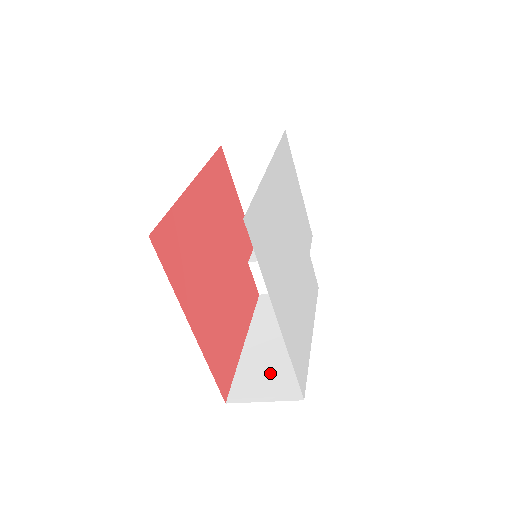
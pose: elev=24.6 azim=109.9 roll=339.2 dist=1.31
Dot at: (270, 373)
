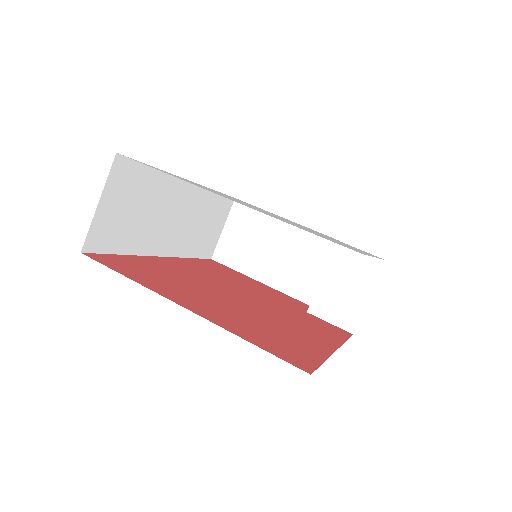
Dot at: occluded
